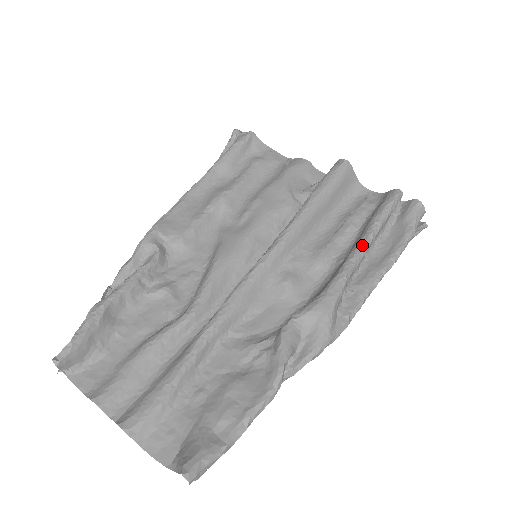
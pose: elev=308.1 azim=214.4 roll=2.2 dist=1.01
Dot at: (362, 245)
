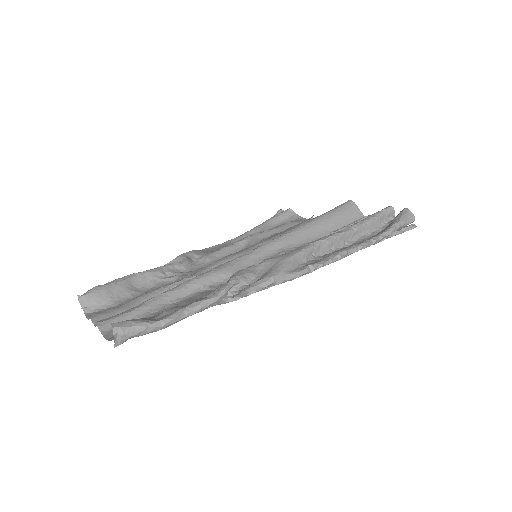
Dot at: (339, 231)
